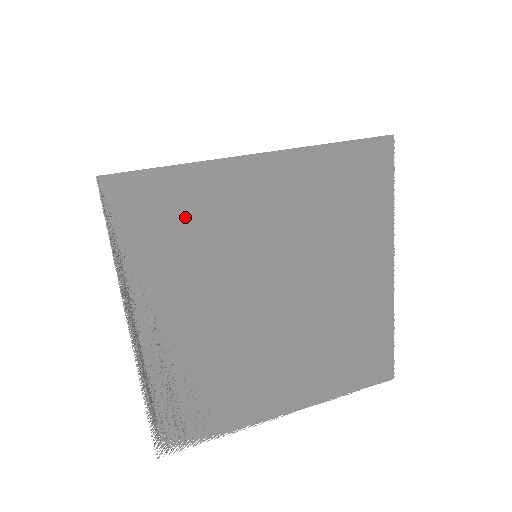
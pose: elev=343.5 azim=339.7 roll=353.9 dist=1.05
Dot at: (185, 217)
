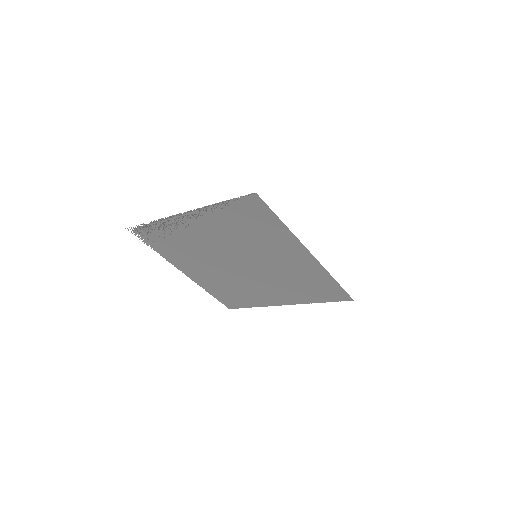
Dot at: (258, 229)
